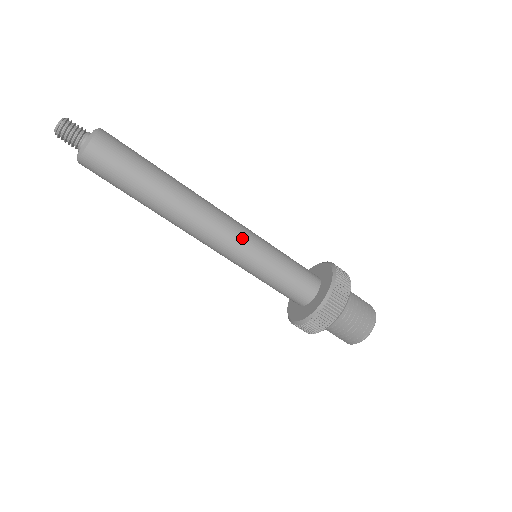
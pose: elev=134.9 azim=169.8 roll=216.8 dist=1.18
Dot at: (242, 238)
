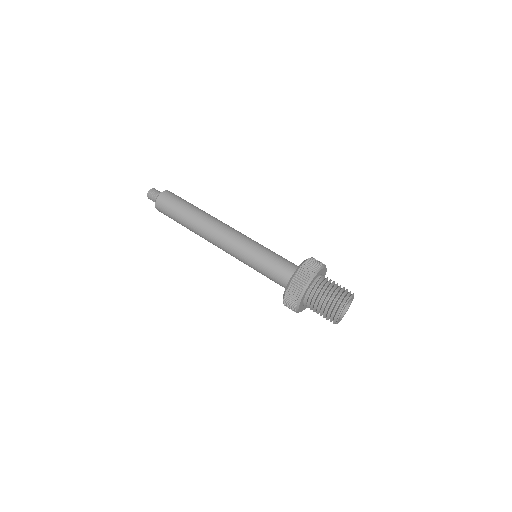
Dot at: (237, 244)
